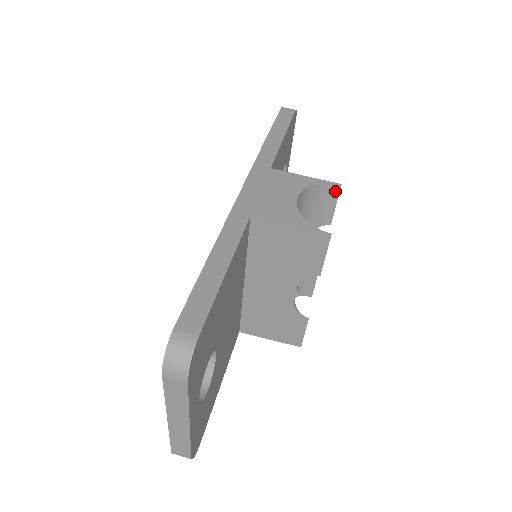
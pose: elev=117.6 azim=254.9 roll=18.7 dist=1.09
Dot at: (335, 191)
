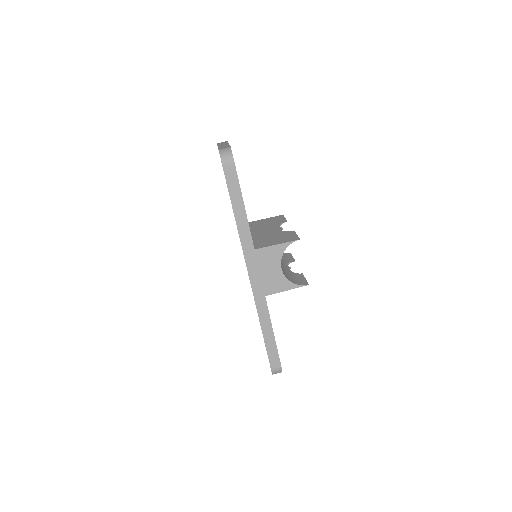
Dot at: (296, 238)
